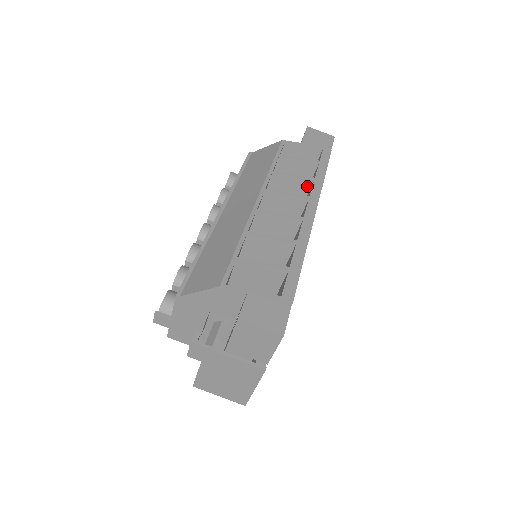
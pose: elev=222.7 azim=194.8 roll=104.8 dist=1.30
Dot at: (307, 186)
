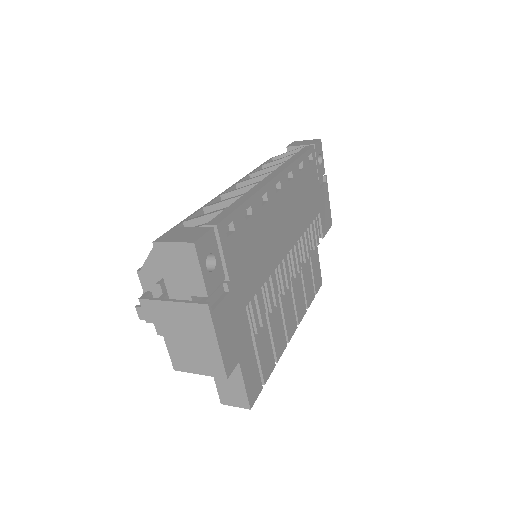
Dot at: occluded
